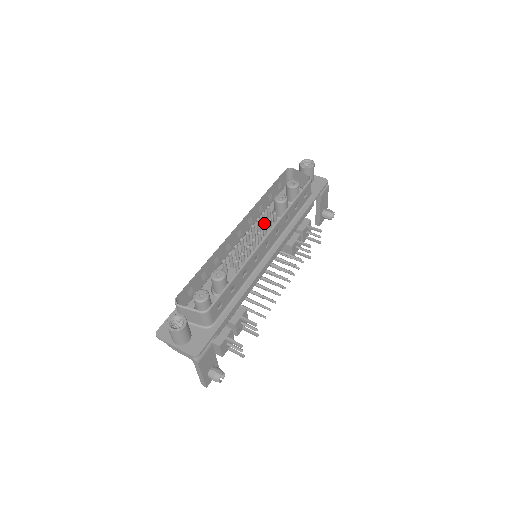
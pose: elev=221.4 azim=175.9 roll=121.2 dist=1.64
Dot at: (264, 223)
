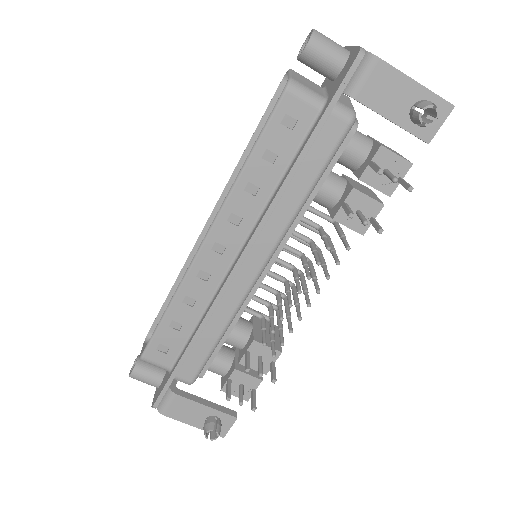
Dot at: occluded
